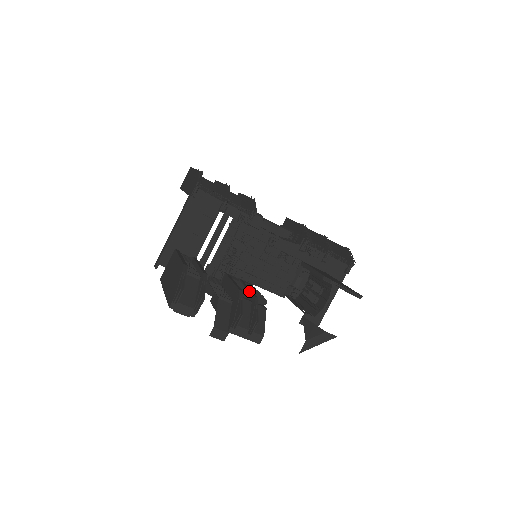
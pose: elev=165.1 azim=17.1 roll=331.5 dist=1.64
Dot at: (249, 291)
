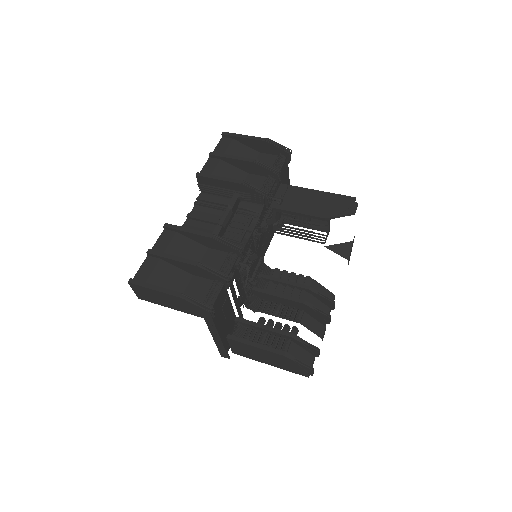
Dot at: (293, 286)
